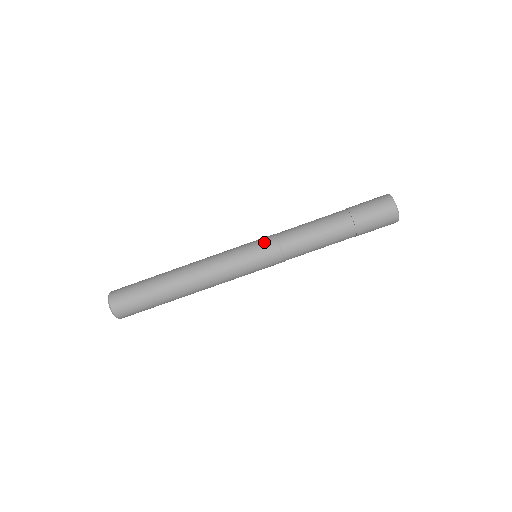
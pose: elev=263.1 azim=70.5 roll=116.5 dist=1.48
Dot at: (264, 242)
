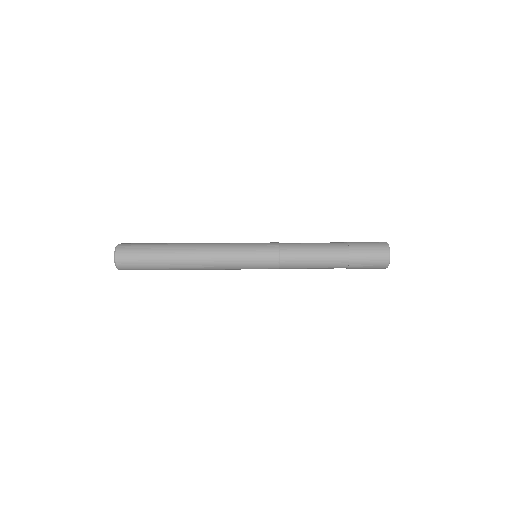
Dot at: (267, 249)
